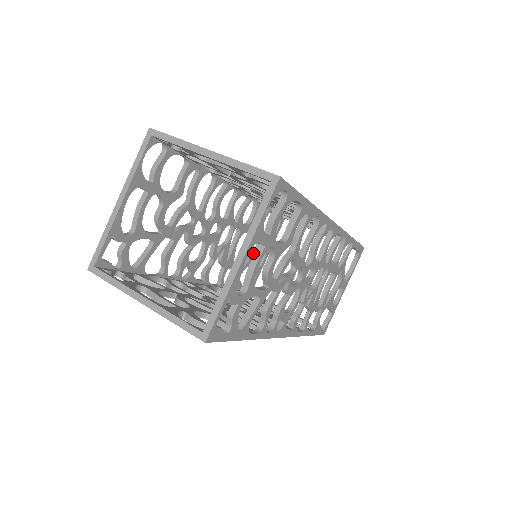
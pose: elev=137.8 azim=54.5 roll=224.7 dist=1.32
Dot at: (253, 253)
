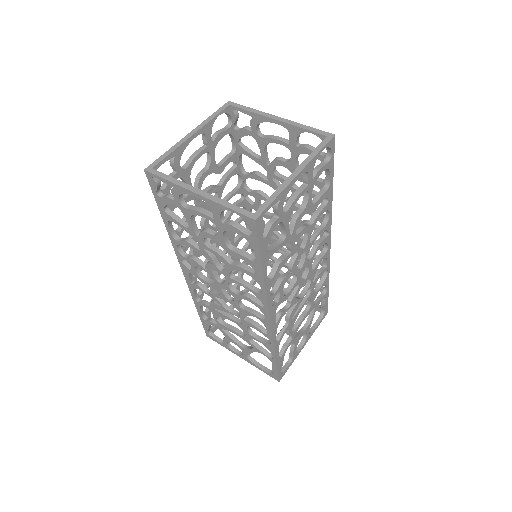
Dot at: occluded
